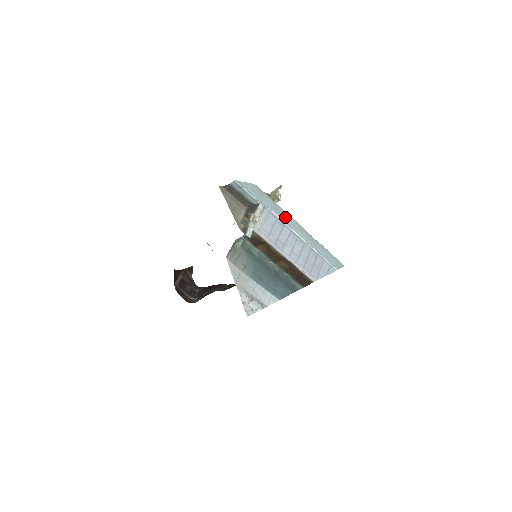
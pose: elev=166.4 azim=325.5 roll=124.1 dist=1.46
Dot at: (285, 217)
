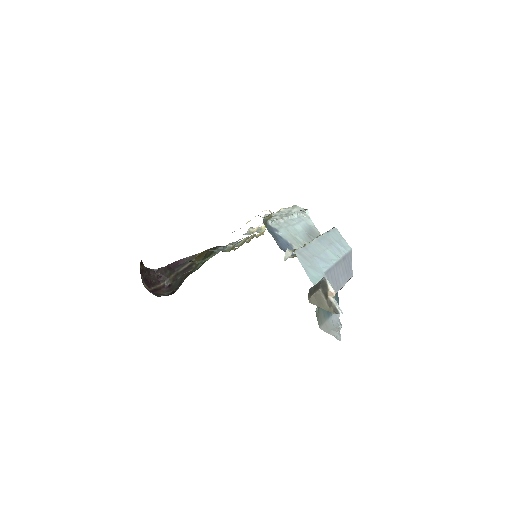
Dot at: (319, 253)
